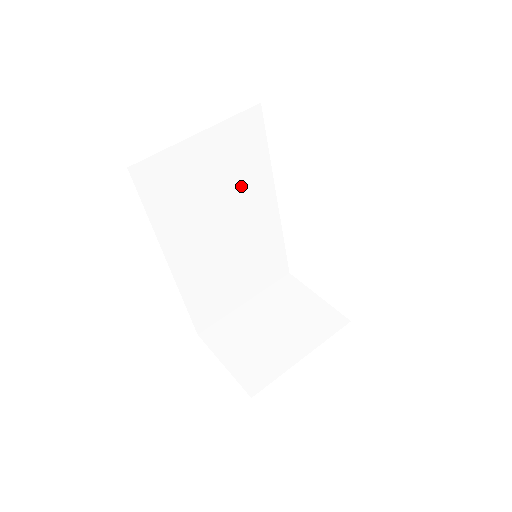
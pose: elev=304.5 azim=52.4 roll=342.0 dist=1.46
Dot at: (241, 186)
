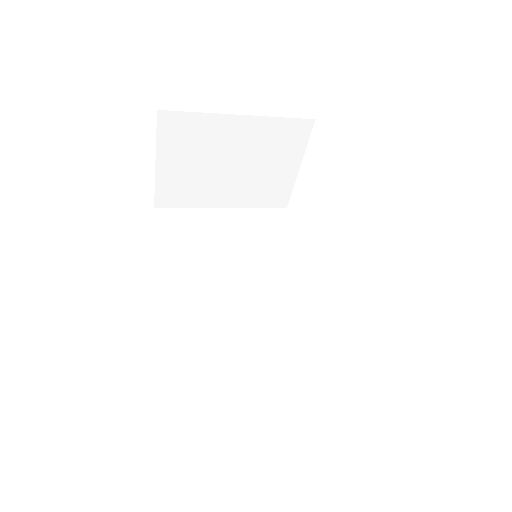
Dot at: (266, 261)
